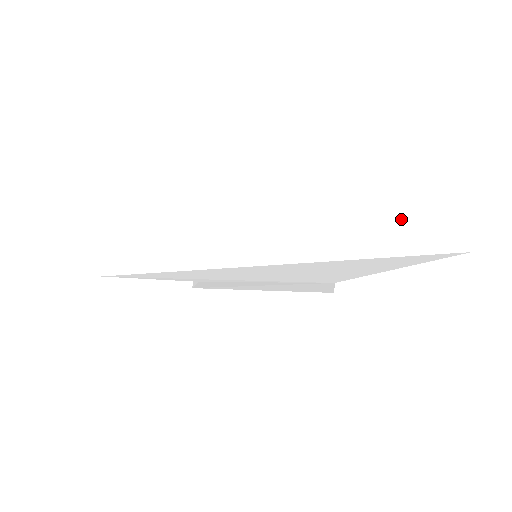
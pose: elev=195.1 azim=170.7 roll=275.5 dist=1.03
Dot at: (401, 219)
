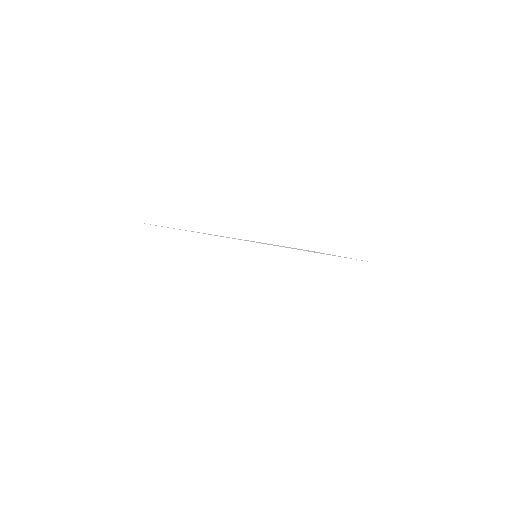
Dot at: (362, 265)
